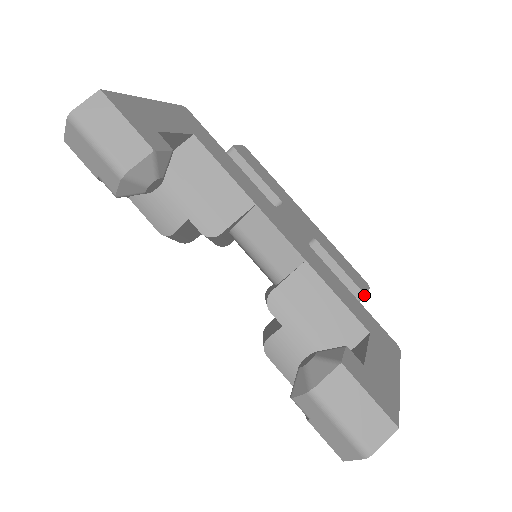
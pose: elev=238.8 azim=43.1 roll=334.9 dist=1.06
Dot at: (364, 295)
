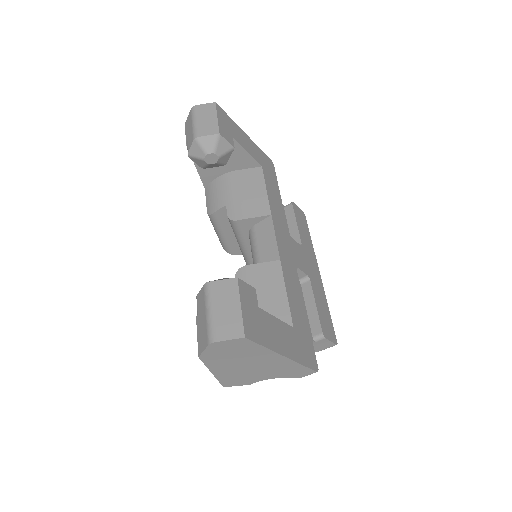
Dot at: (322, 335)
